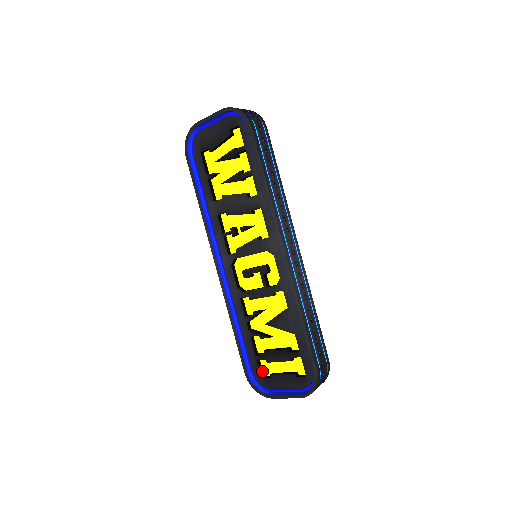
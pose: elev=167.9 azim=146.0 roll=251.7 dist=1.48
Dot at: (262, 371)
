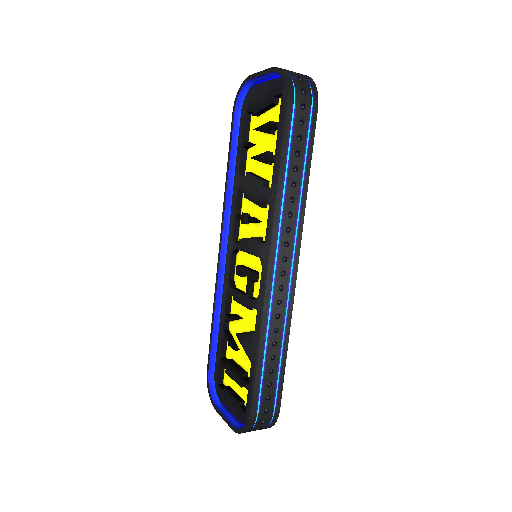
Dot at: (223, 377)
